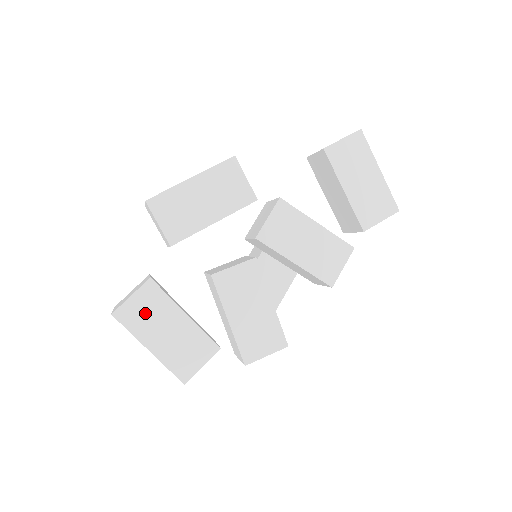
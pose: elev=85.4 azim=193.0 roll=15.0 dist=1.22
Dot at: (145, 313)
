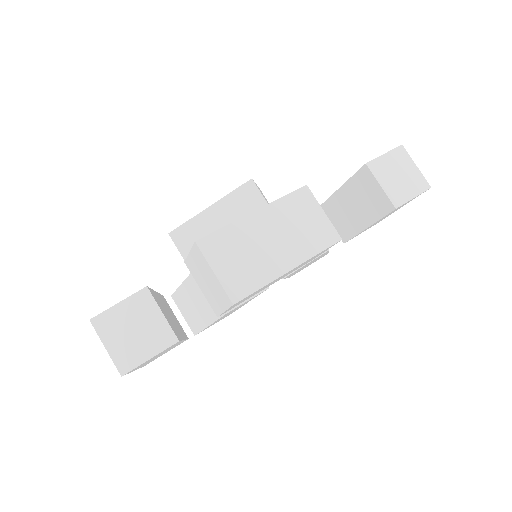
Dot at: occluded
